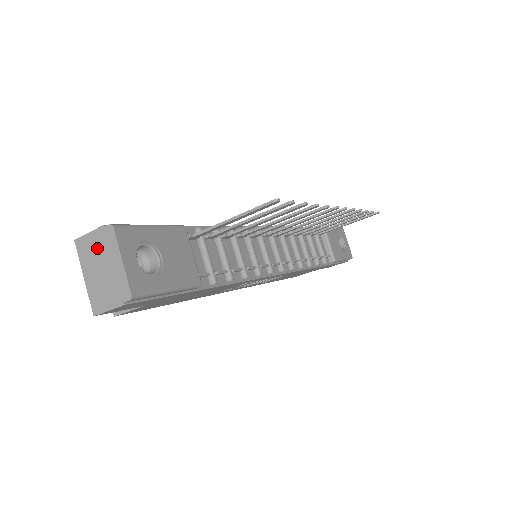
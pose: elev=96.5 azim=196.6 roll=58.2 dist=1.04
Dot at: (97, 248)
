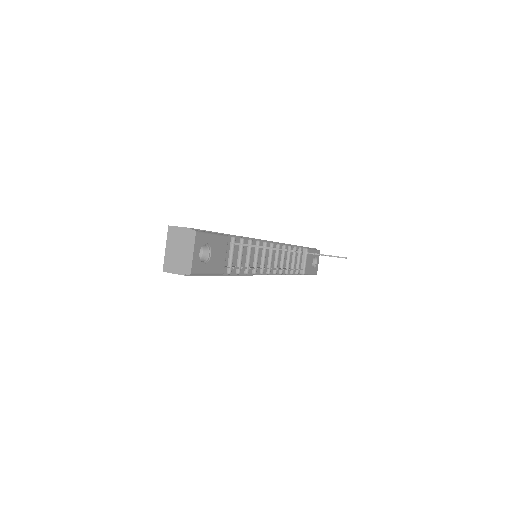
Dot at: (181, 238)
